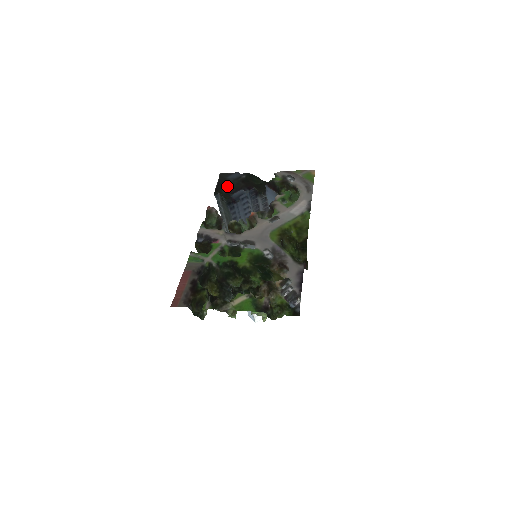
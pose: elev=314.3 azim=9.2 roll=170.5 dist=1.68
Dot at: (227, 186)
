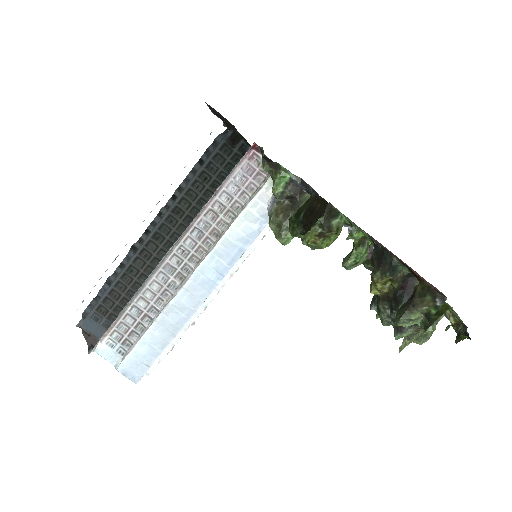
Dot at: occluded
